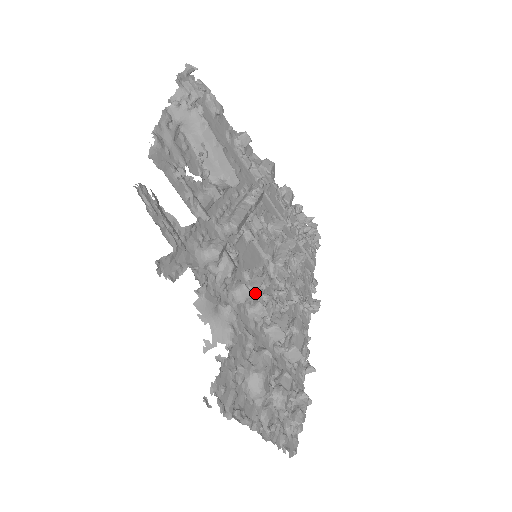
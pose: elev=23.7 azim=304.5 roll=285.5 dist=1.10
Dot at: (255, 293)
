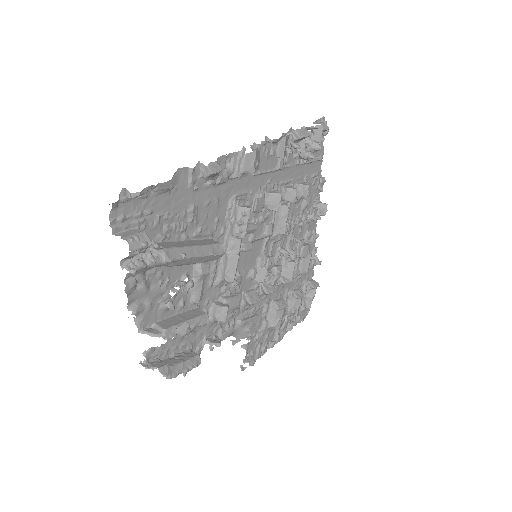
Dot at: (261, 281)
